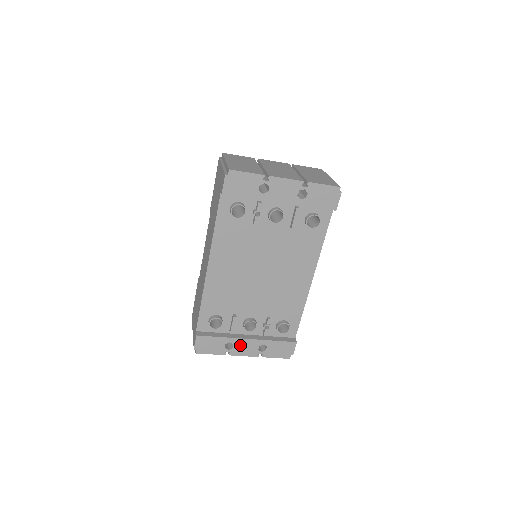
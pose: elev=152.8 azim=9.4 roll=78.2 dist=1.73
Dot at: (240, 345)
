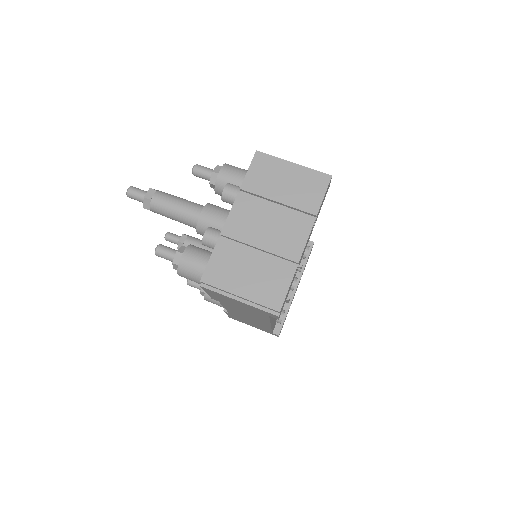
Dot at: occluded
